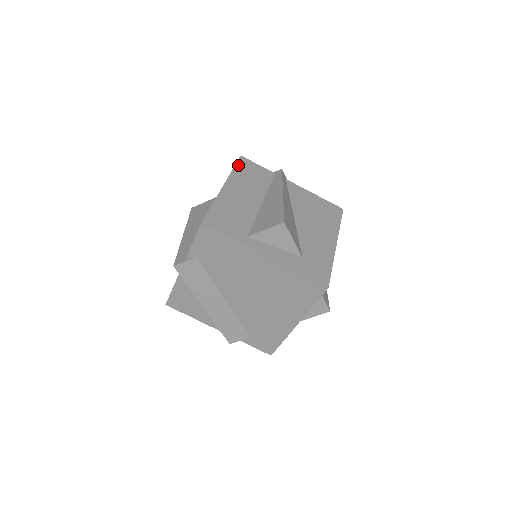
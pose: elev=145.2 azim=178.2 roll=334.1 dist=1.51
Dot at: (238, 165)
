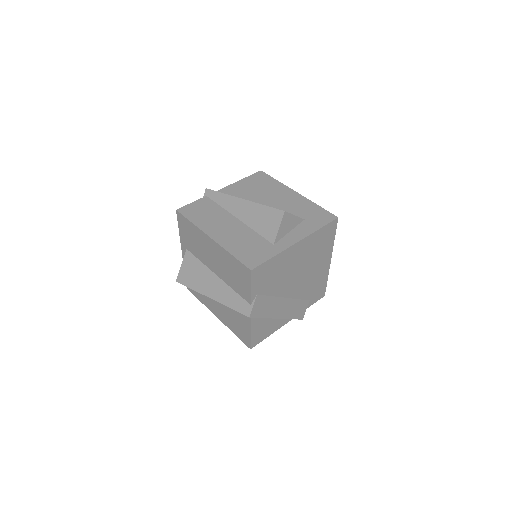
Dot at: (188, 217)
